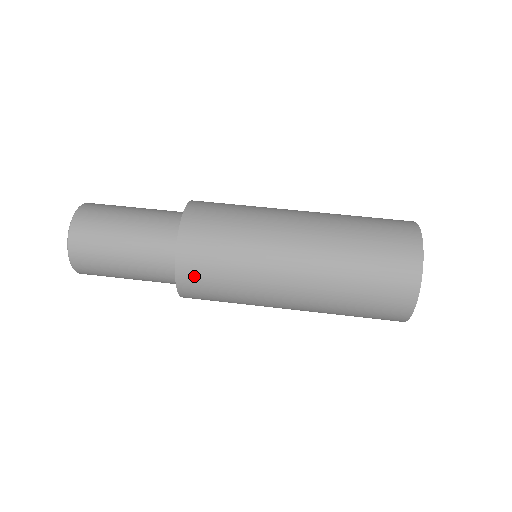
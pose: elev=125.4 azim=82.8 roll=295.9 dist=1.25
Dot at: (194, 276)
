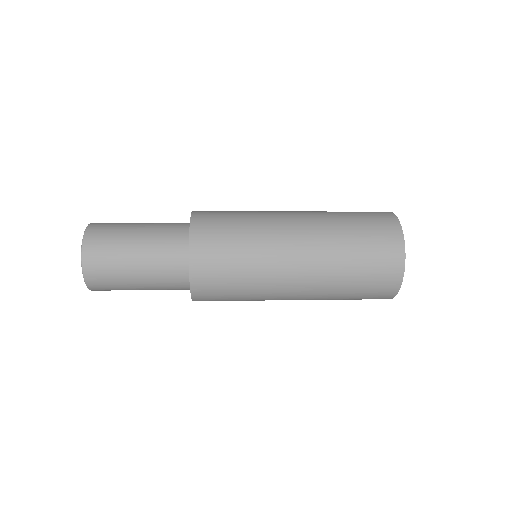
Dot at: (208, 217)
